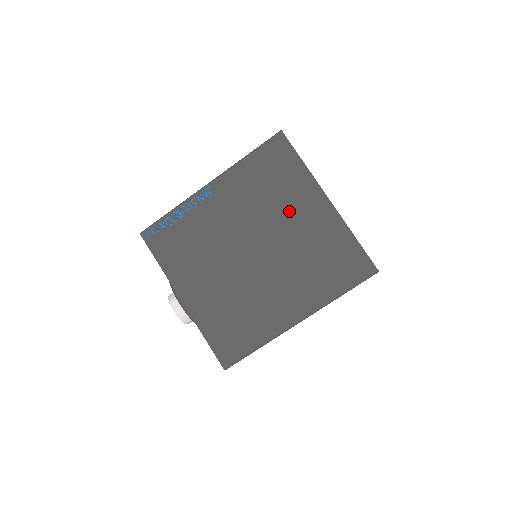
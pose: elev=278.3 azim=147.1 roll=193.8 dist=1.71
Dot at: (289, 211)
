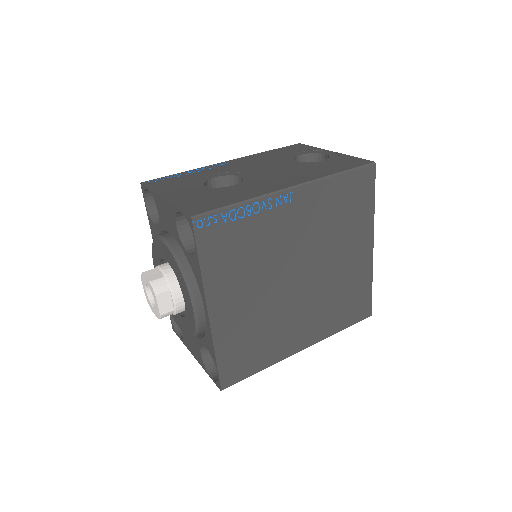
Dot at: (344, 247)
